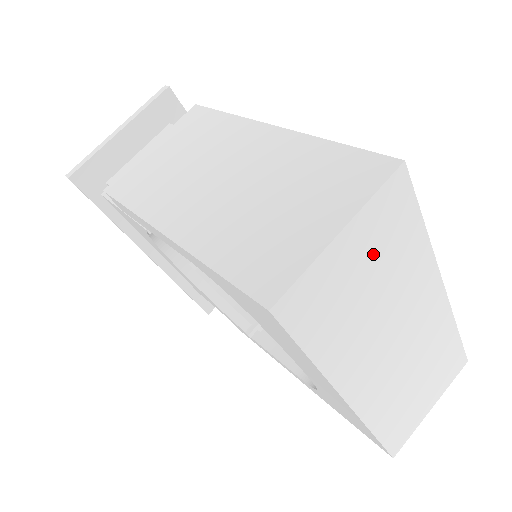
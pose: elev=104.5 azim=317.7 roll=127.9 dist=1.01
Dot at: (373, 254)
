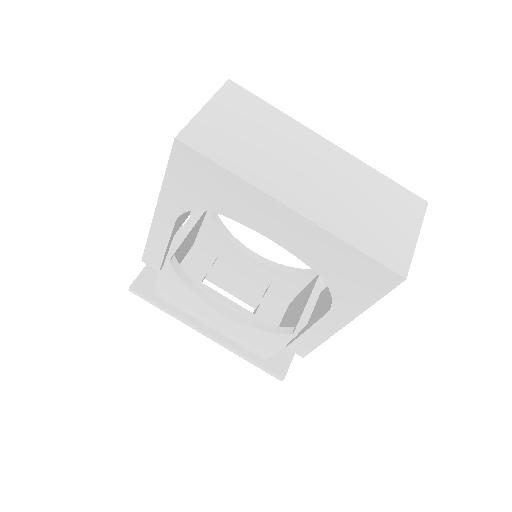
Dot at: (239, 118)
